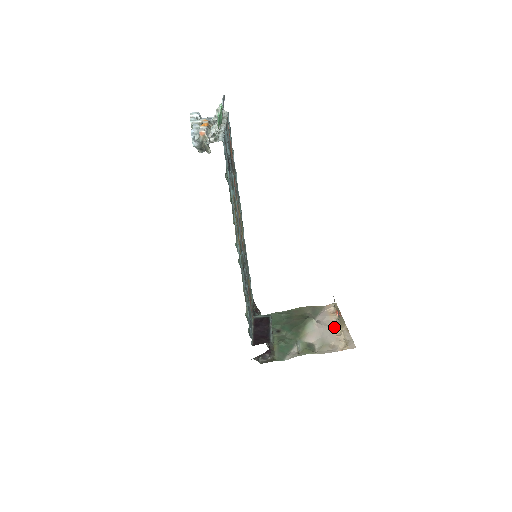
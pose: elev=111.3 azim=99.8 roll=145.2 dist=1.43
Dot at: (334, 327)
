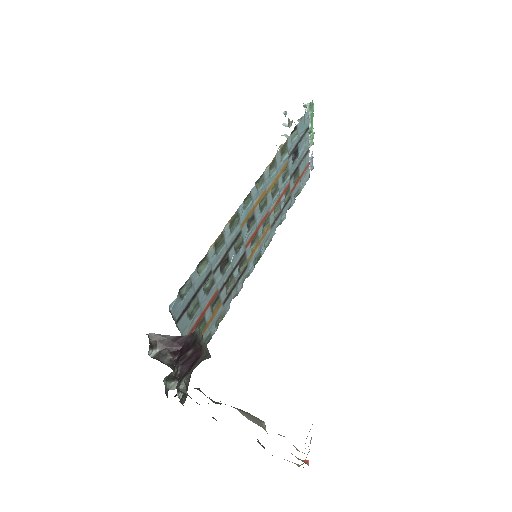
Dot at: occluded
